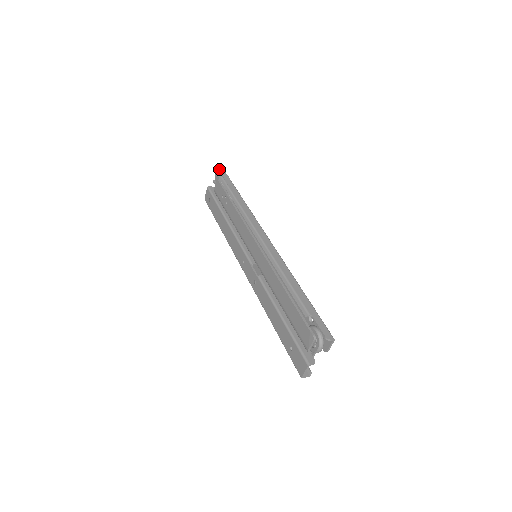
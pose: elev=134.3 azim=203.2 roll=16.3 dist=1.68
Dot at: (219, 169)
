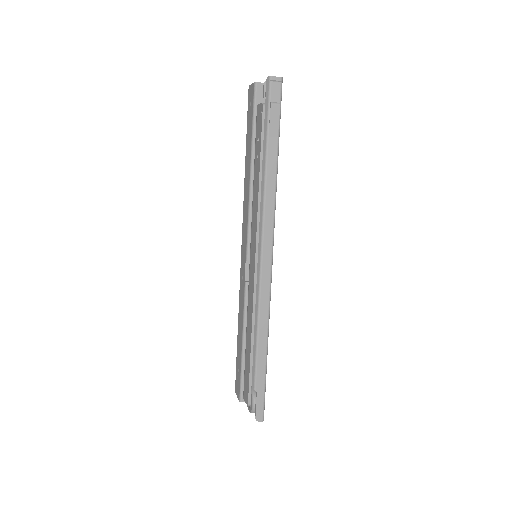
Dot at: (273, 87)
